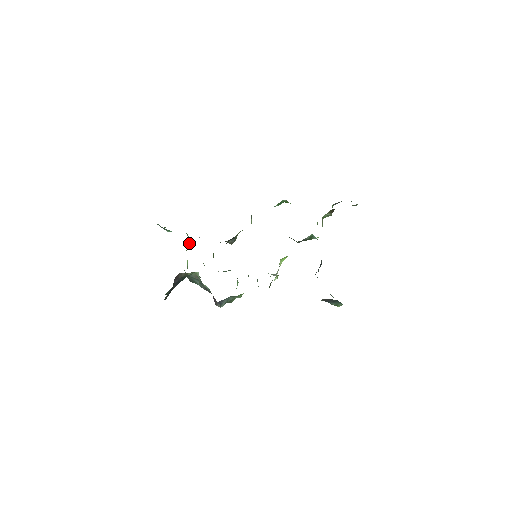
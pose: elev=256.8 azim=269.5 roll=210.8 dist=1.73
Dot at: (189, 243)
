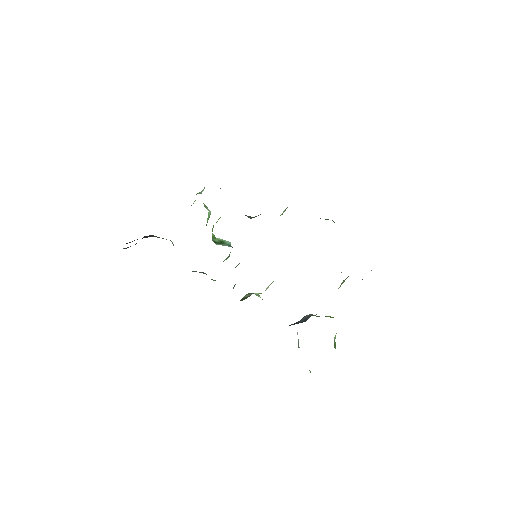
Dot at: (202, 191)
